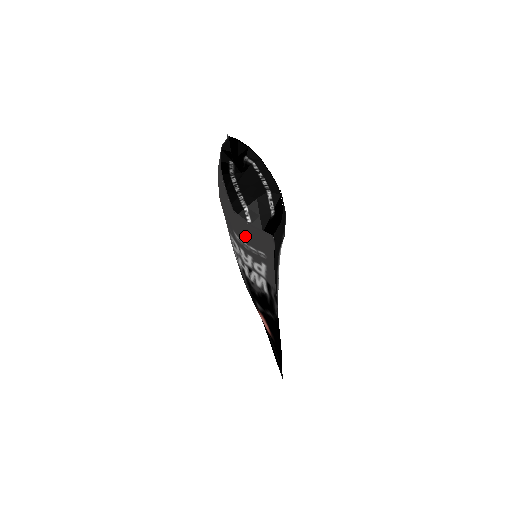
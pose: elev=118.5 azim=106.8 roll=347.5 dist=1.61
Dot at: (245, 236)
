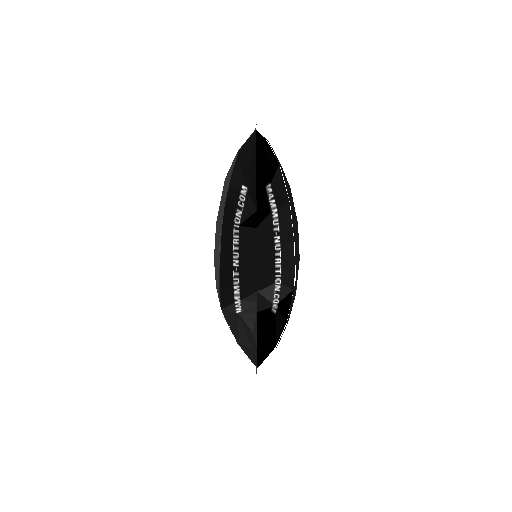
Dot at: occluded
